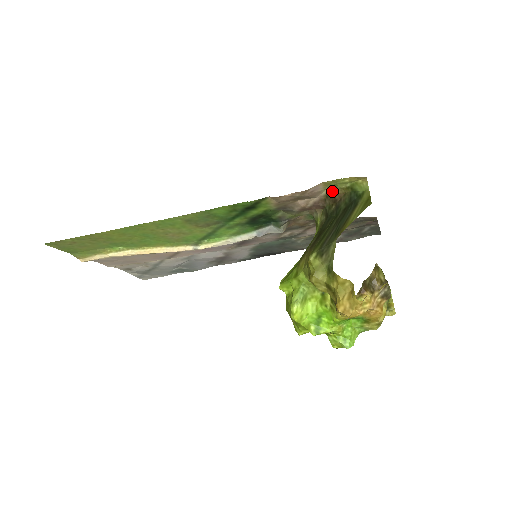
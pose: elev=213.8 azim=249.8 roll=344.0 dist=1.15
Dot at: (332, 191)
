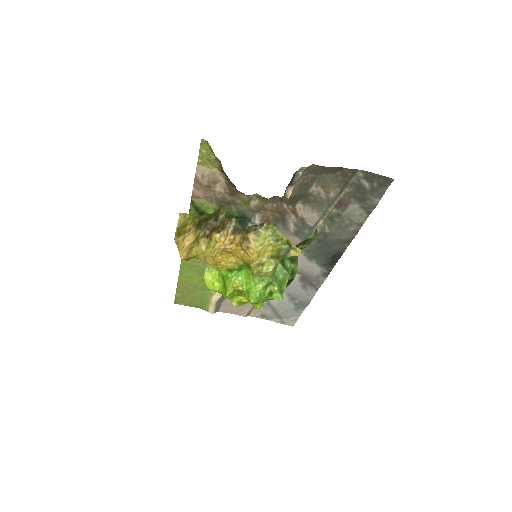
Dot at: (217, 166)
